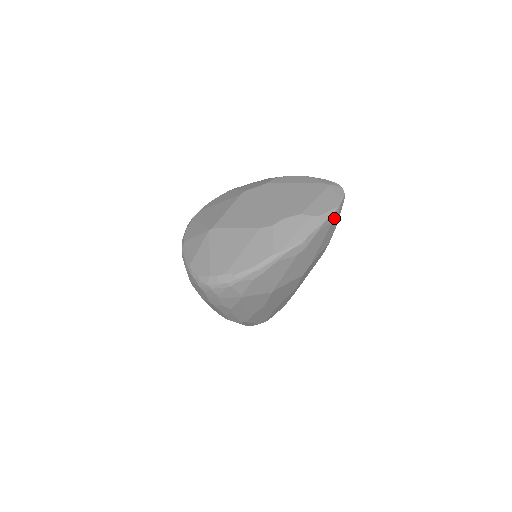
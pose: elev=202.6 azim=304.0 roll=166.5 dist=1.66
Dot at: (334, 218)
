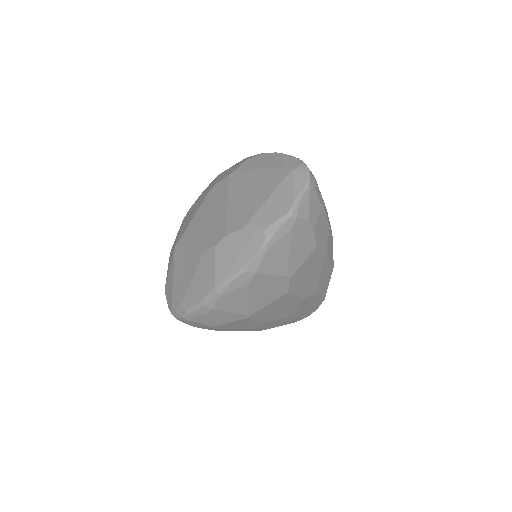
Dot at: (291, 226)
